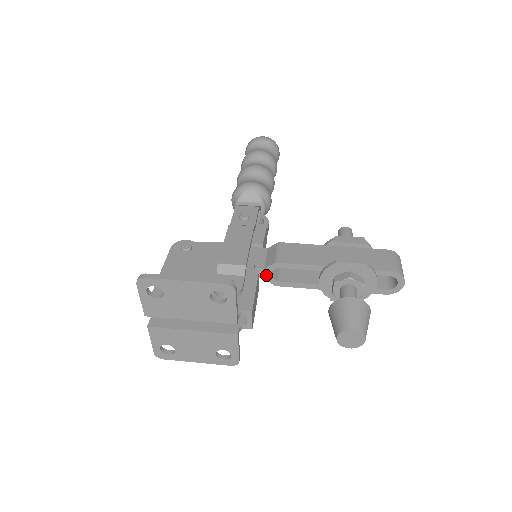
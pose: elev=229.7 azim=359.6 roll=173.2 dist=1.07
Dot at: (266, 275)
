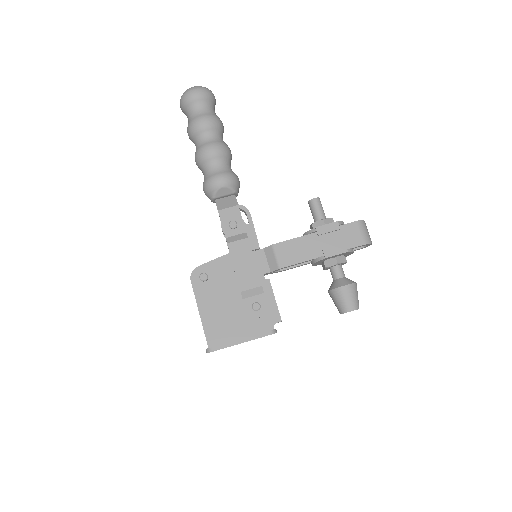
Dot at: (272, 273)
